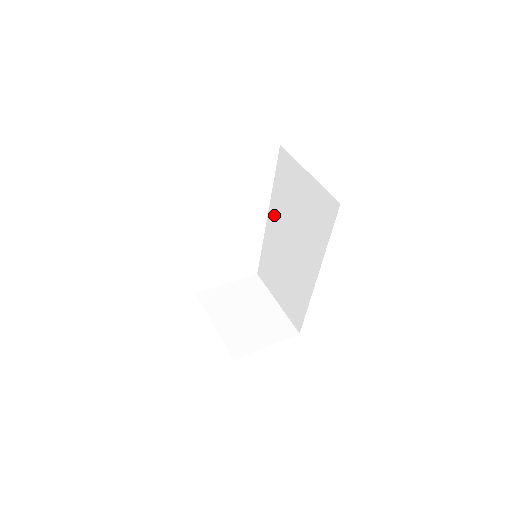
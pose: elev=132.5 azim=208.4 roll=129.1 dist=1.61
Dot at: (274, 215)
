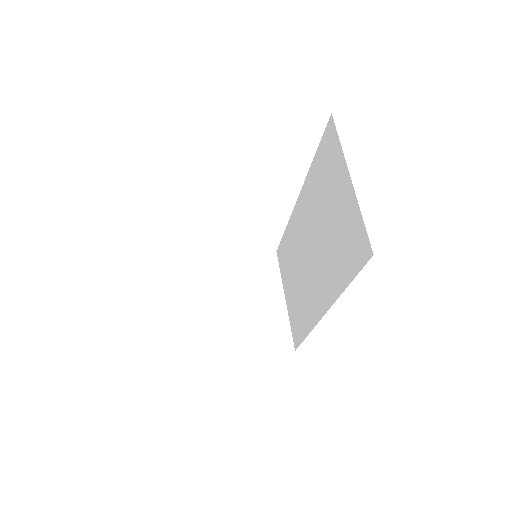
Dot at: (304, 201)
